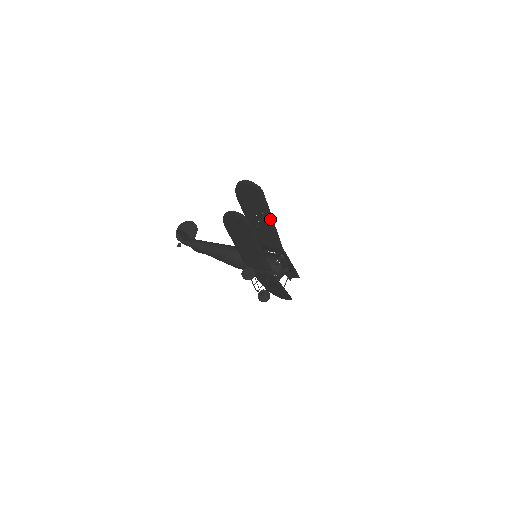
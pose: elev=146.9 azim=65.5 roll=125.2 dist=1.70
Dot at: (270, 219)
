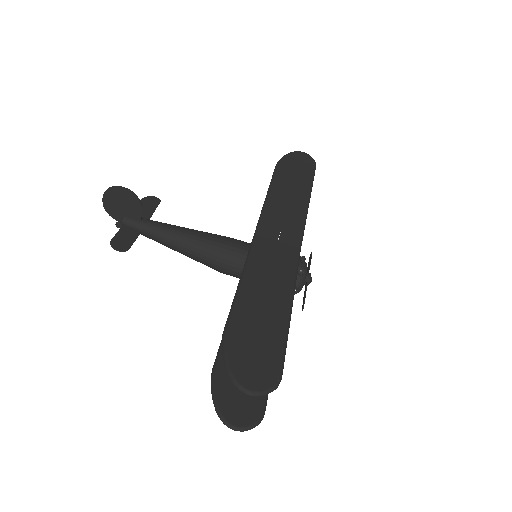
Dot at: (287, 312)
